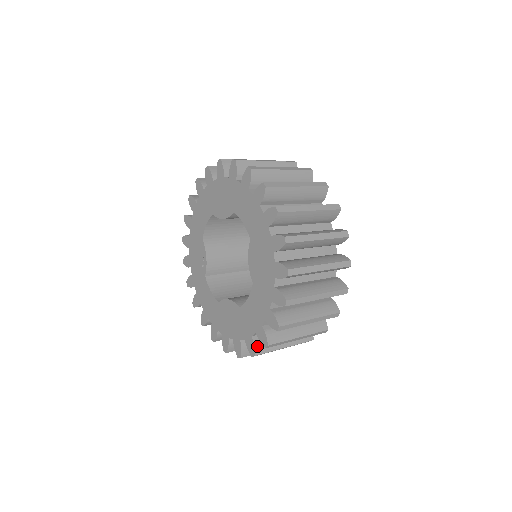
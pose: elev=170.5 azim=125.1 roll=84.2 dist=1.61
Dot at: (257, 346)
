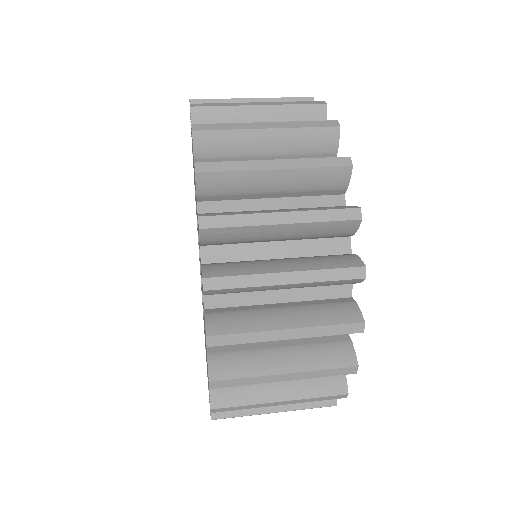
Dot at: occluded
